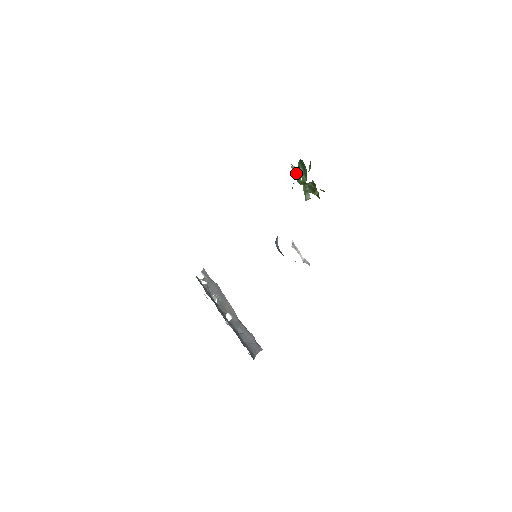
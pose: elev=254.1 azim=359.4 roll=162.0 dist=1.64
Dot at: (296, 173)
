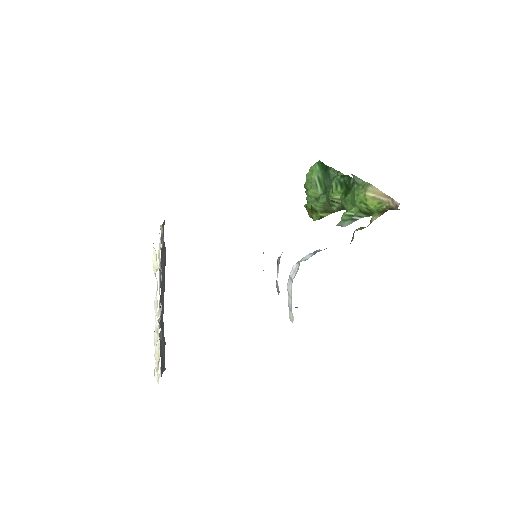
Dot at: (379, 199)
